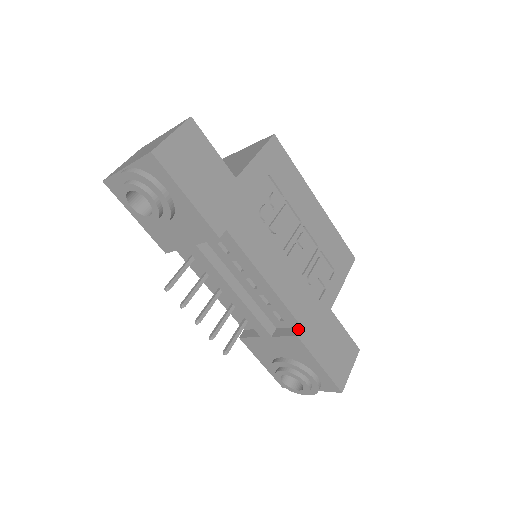
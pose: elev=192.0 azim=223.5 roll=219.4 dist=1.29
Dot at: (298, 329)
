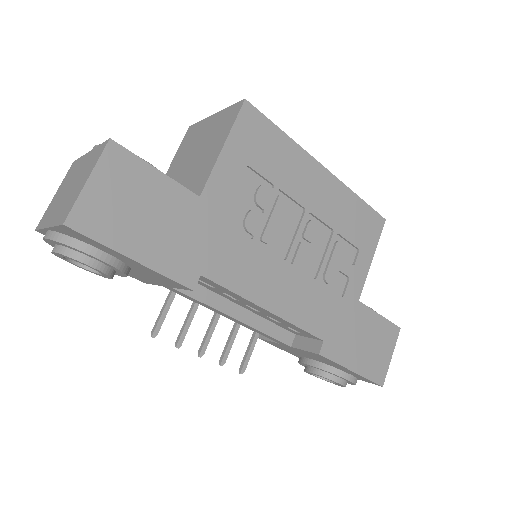
Dot at: (319, 344)
